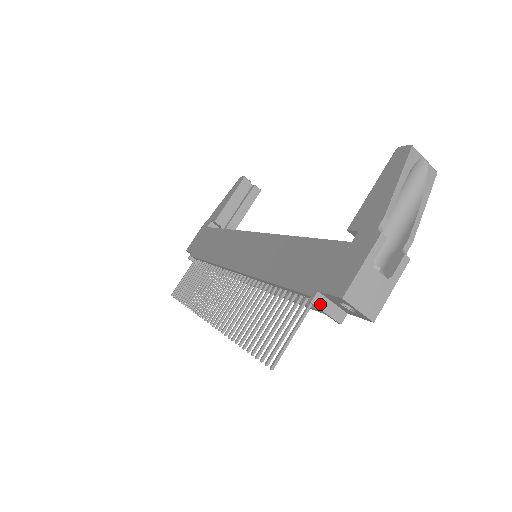
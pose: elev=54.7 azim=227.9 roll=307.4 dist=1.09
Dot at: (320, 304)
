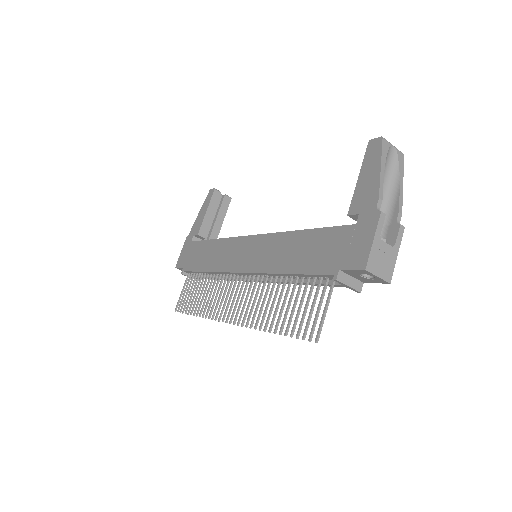
Dot at: (343, 280)
